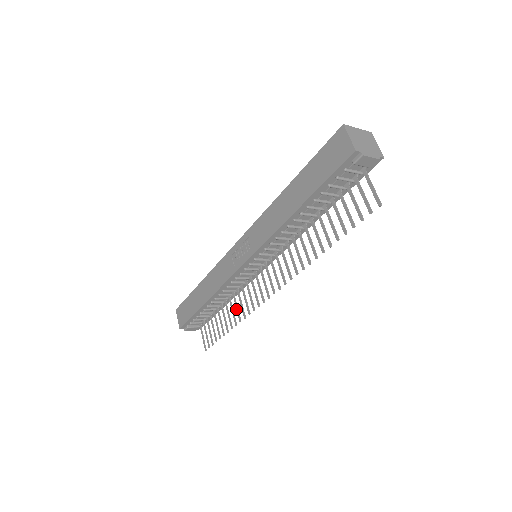
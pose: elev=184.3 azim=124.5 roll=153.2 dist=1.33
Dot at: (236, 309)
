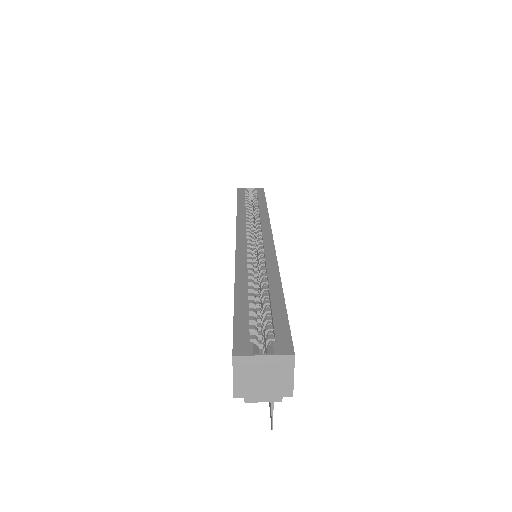
Dot at: occluded
